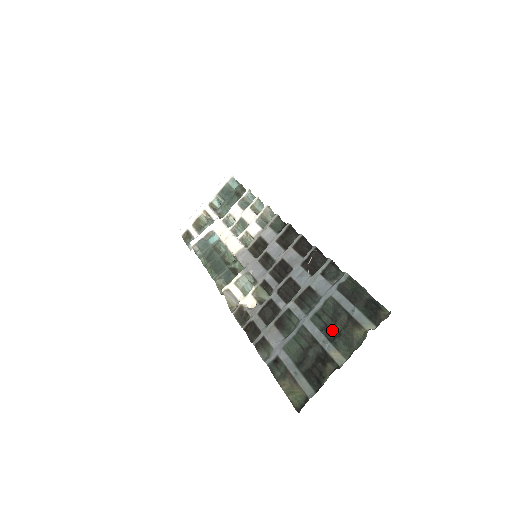
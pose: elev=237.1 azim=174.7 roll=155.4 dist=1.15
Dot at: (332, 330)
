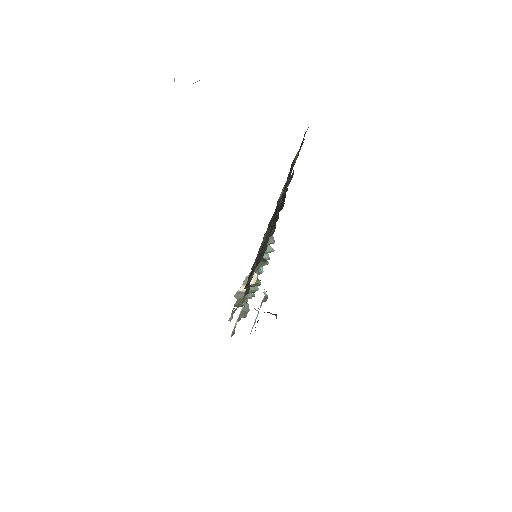
Dot at: (284, 190)
